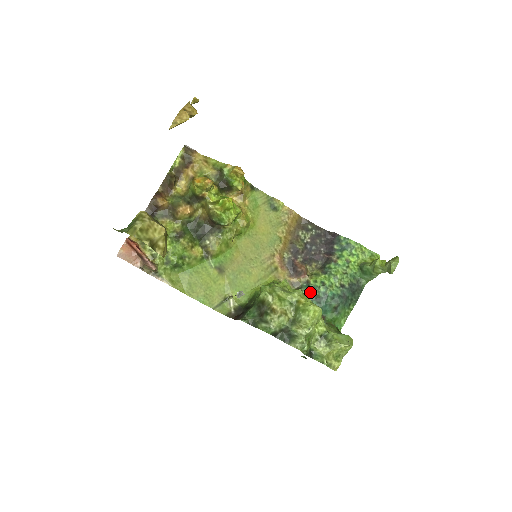
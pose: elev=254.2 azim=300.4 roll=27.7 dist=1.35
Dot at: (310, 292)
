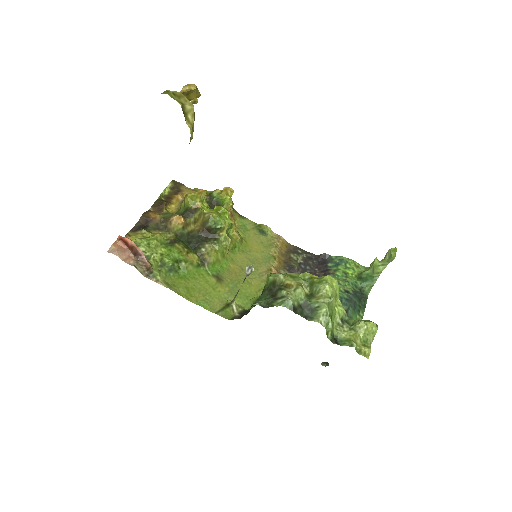
Dot at: occluded
